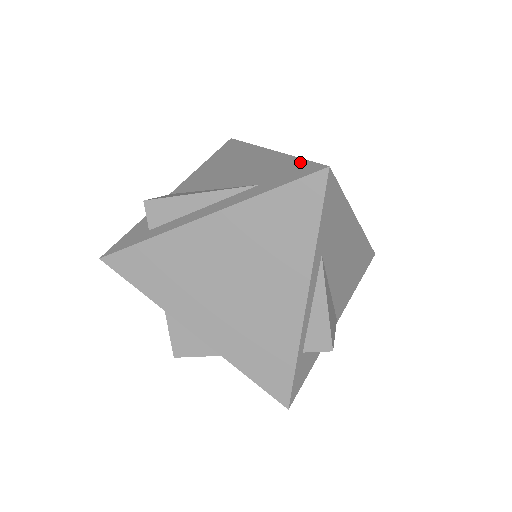
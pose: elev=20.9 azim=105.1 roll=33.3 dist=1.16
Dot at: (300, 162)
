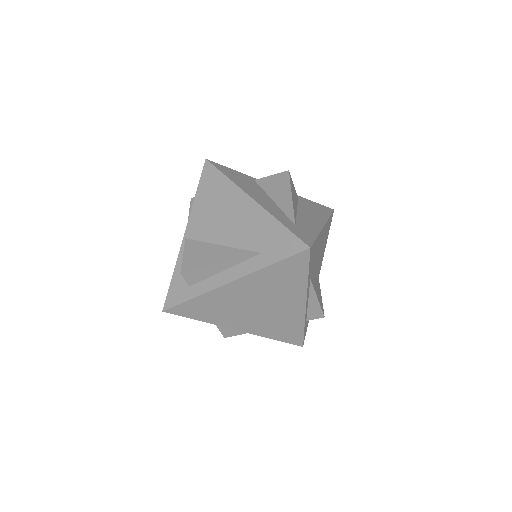
Dot at: (286, 233)
